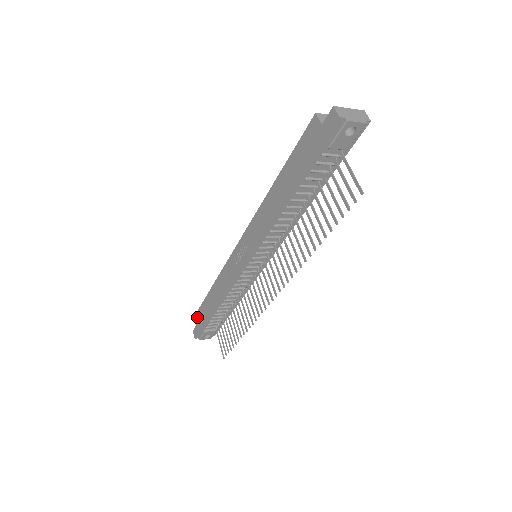
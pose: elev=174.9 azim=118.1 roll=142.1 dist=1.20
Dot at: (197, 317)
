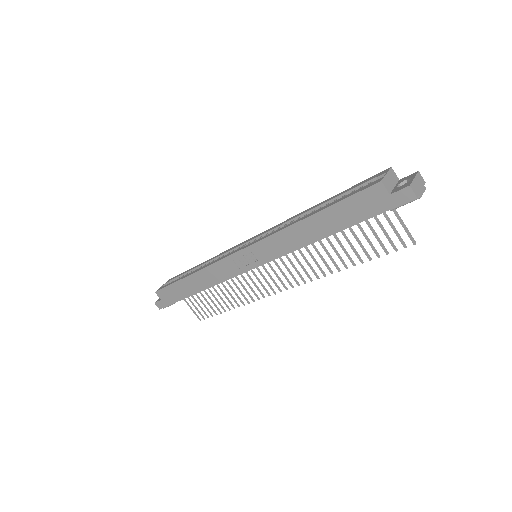
Dot at: (162, 294)
